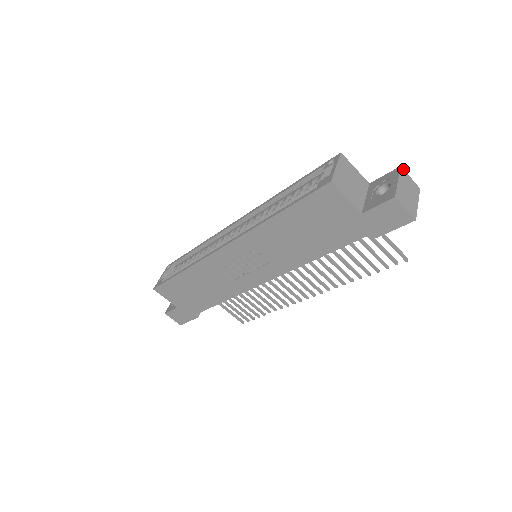
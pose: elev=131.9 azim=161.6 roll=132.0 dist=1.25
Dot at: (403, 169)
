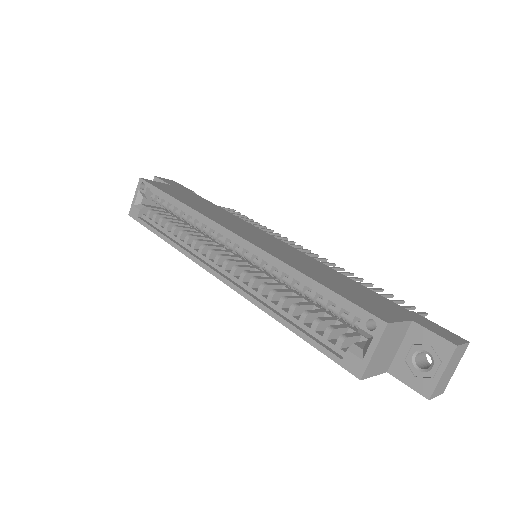
Dot at: (459, 346)
